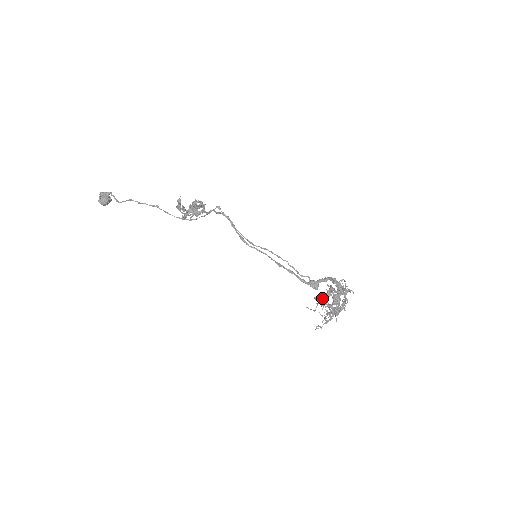
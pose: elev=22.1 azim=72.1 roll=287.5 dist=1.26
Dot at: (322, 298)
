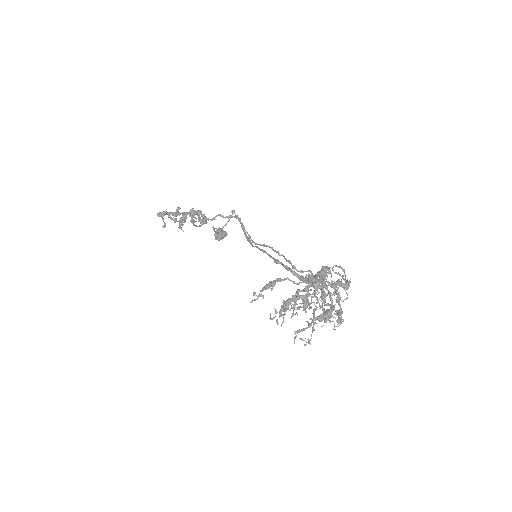
Dot at: occluded
